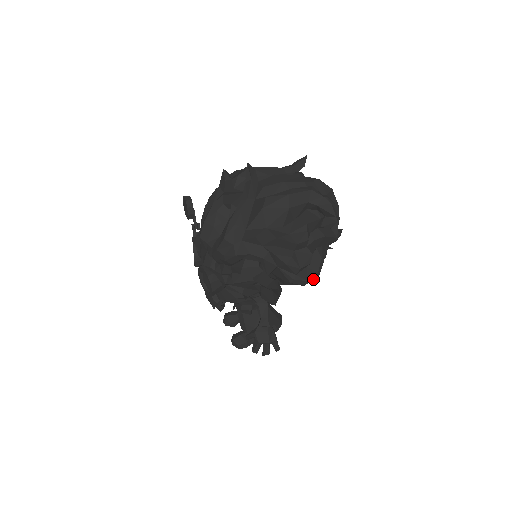
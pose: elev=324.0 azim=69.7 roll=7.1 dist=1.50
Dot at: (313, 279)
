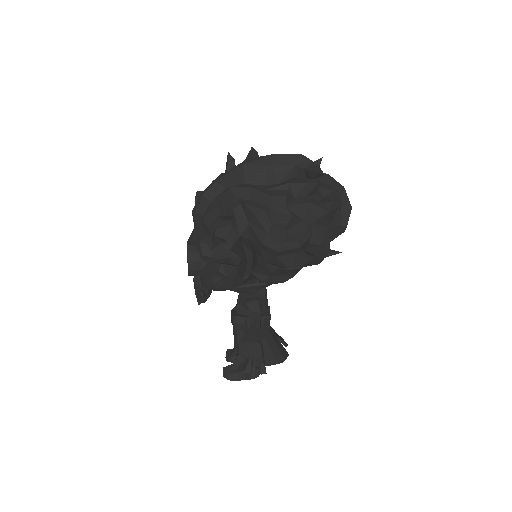
Dot at: (292, 248)
